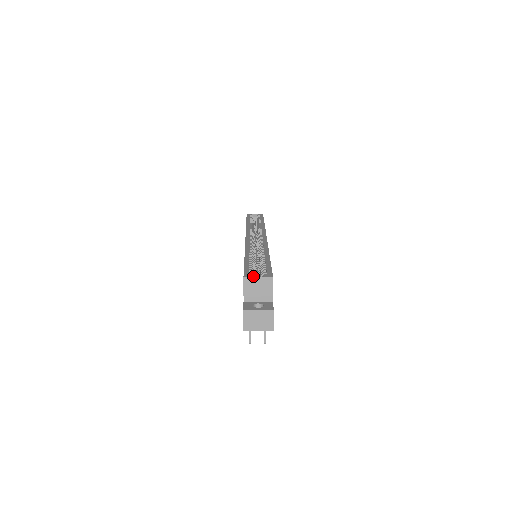
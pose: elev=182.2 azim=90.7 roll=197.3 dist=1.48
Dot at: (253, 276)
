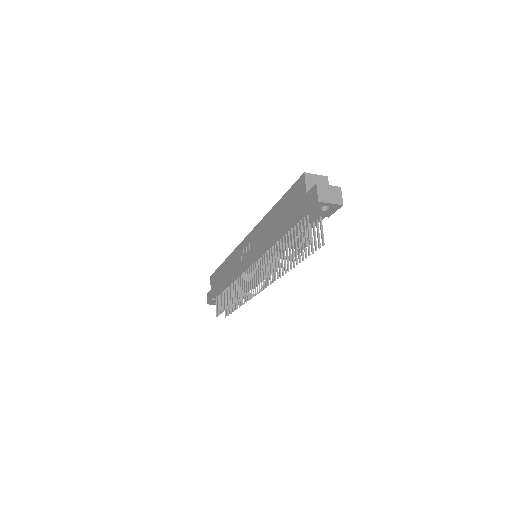
Dot at: occluded
